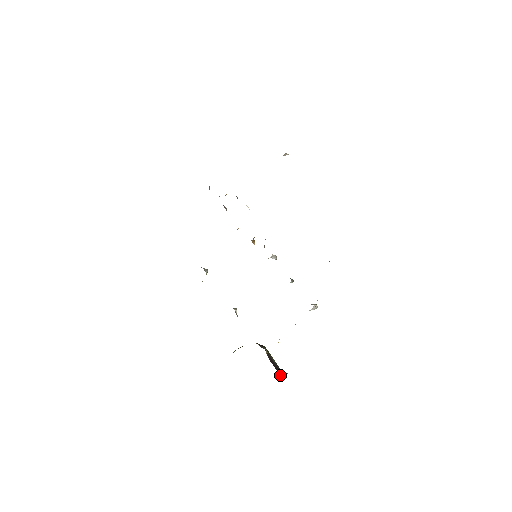
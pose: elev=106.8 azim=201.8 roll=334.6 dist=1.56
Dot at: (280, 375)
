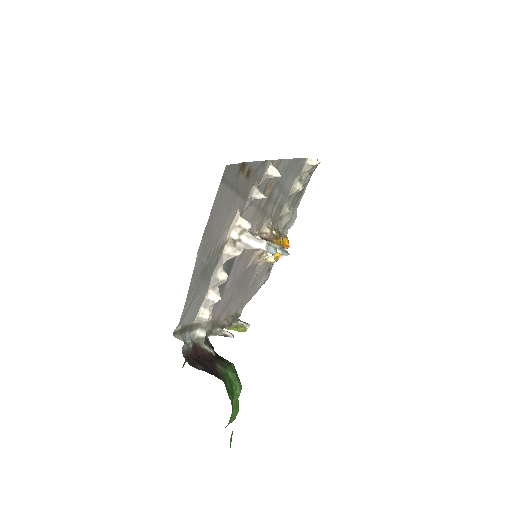
Dot at: (192, 364)
